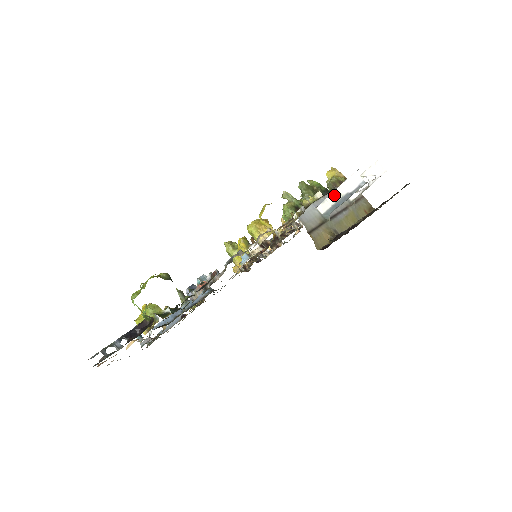
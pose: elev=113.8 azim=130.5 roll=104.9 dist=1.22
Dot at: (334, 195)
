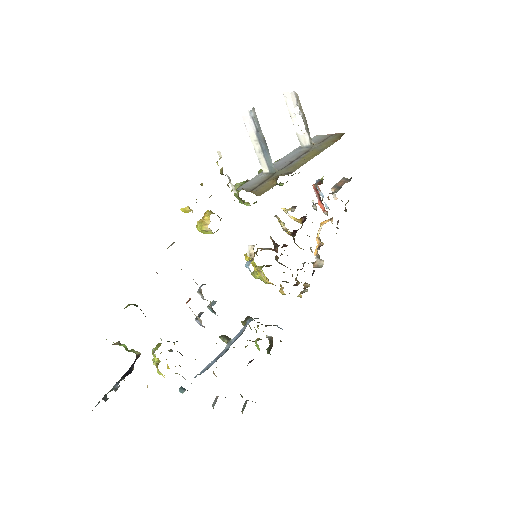
Dot at: (256, 148)
